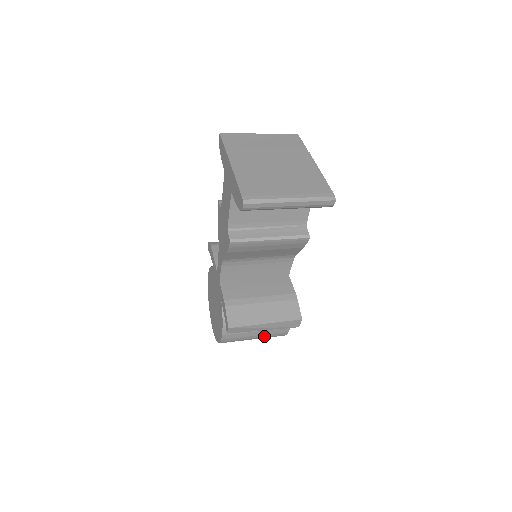
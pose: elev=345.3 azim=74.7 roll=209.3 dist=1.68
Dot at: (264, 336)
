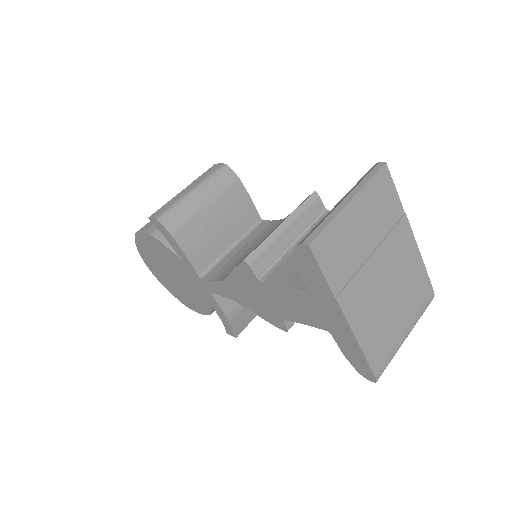
Dot at: occluded
